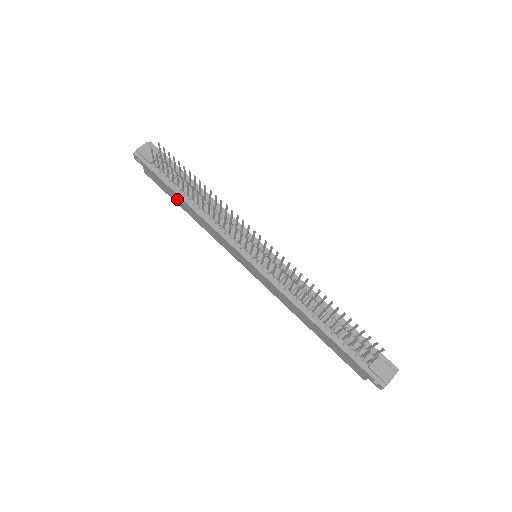
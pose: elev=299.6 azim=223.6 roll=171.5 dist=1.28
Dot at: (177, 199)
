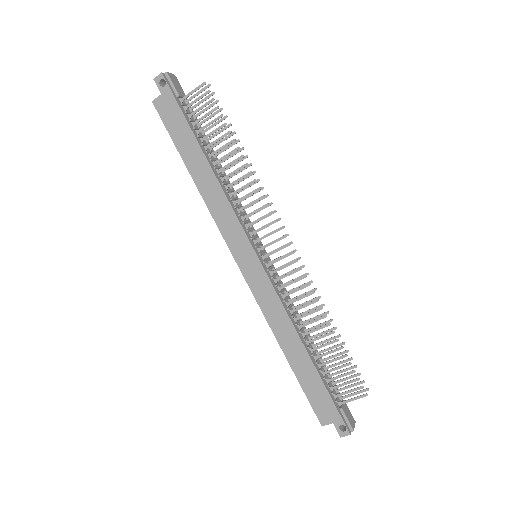
Dot at: (191, 152)
